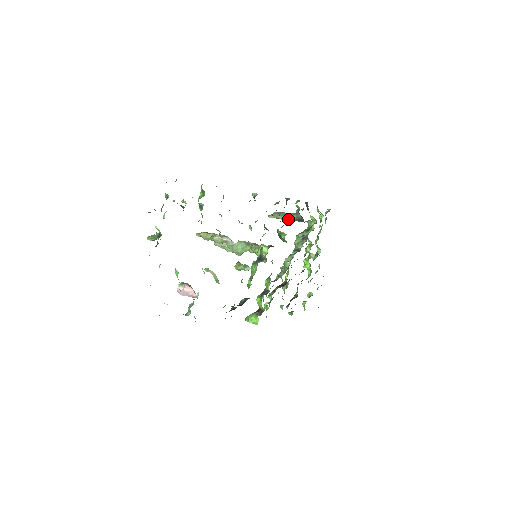
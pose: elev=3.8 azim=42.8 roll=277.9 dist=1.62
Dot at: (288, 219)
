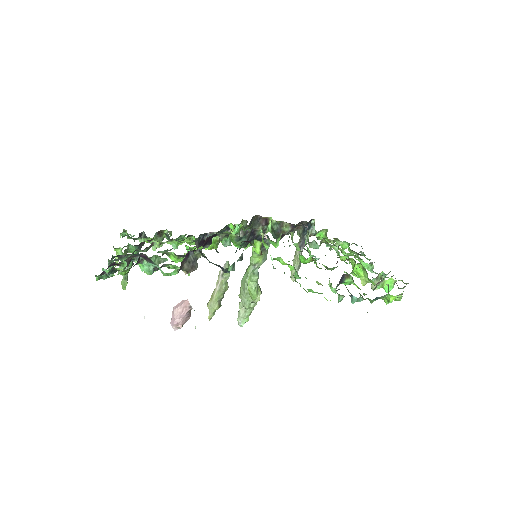
Dot at: occluded
